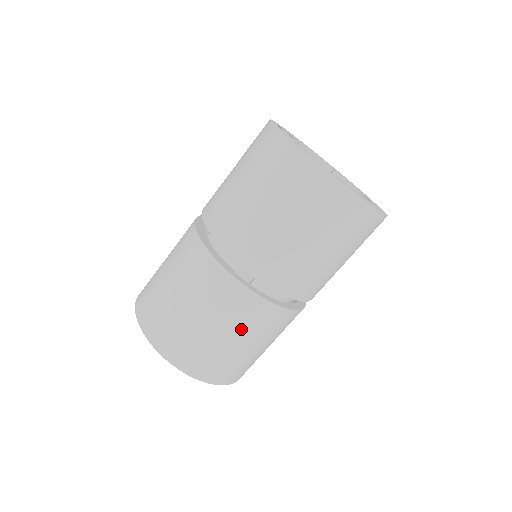
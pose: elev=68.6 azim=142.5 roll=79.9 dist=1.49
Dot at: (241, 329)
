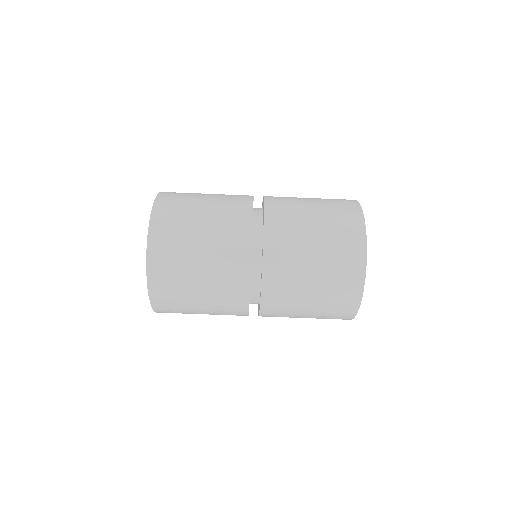
Dot at: occluded
